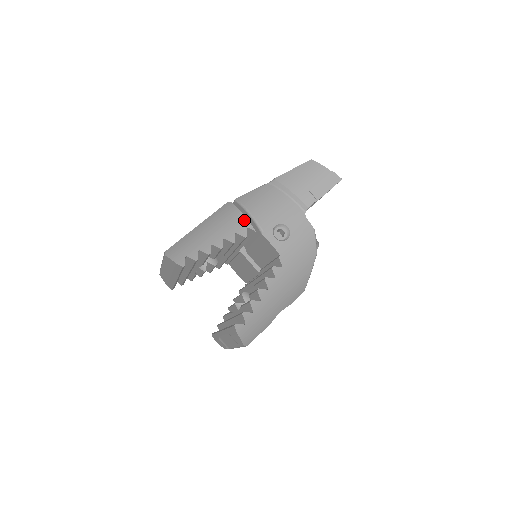
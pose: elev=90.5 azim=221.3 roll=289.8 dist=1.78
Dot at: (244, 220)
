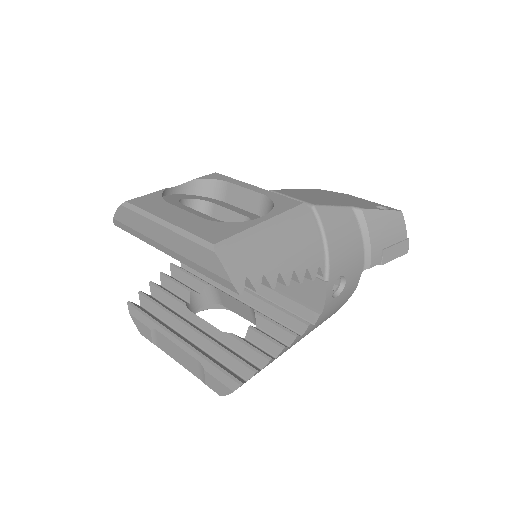
Dot at: (320, 253)
